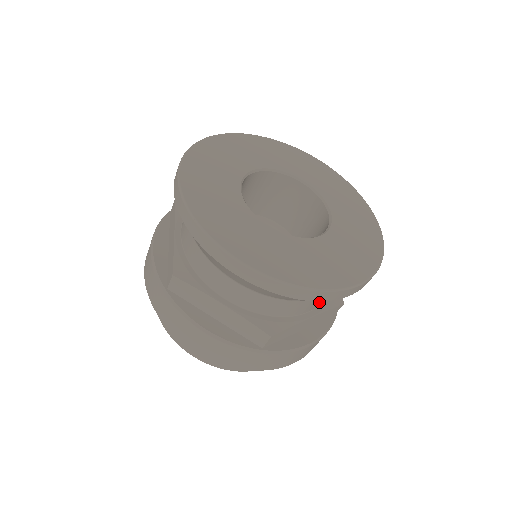
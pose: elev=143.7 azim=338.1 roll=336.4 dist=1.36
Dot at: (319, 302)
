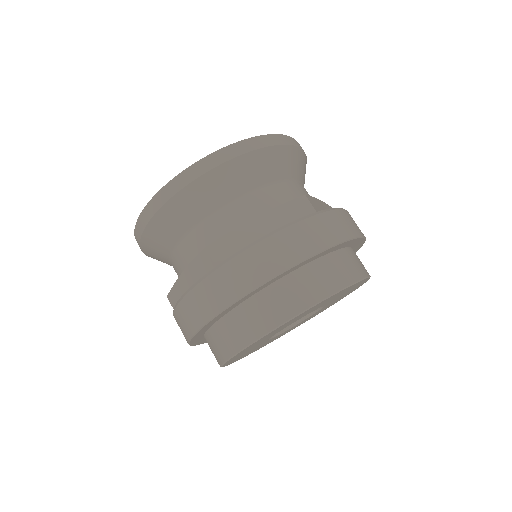
Dot at: occluded
